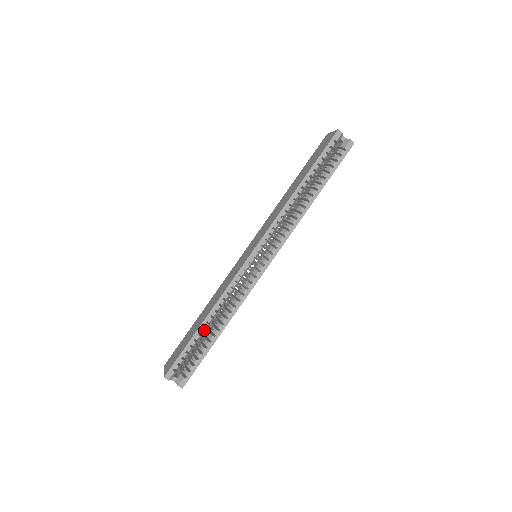
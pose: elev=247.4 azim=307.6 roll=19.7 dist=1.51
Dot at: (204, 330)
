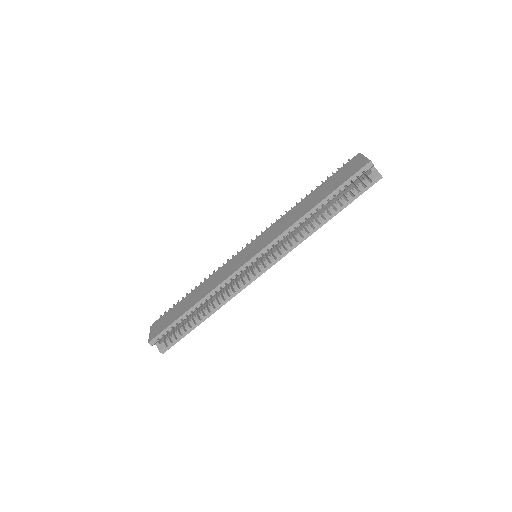
Dot at: (192, 313)
